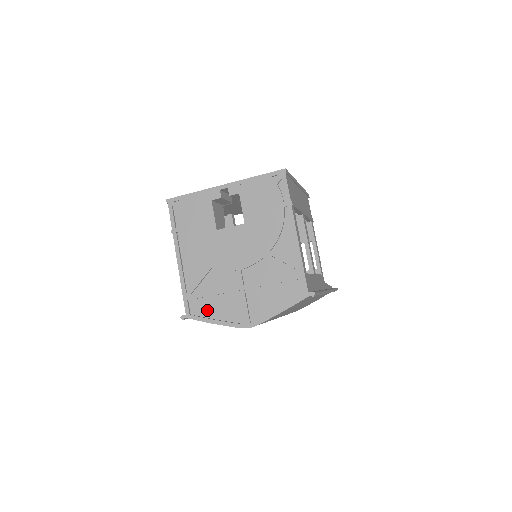
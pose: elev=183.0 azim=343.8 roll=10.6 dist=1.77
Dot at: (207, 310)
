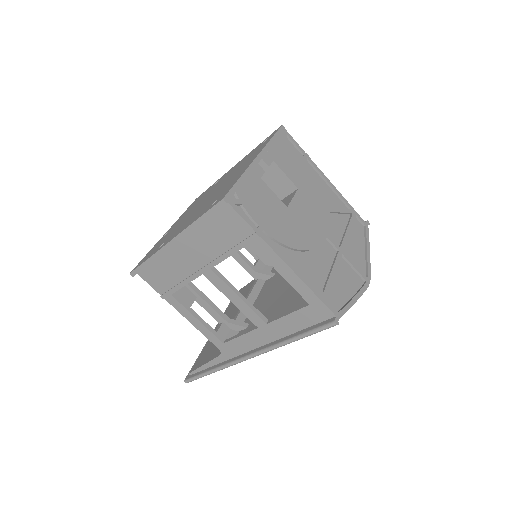
Dot at: (340, 296)
